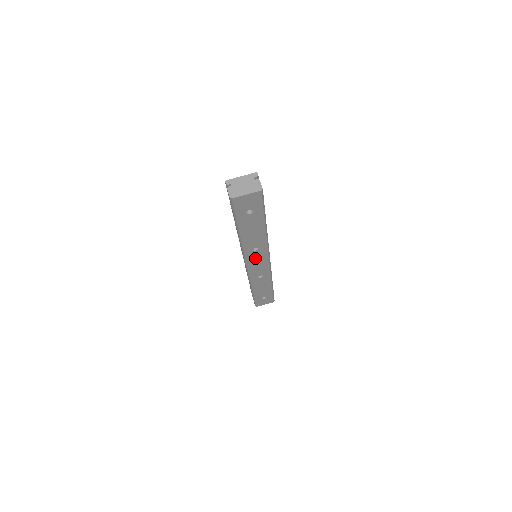
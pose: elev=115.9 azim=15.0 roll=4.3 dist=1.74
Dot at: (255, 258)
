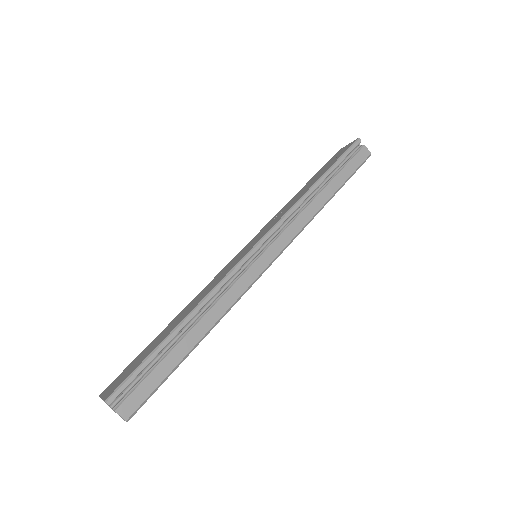
Dot at: occluded
